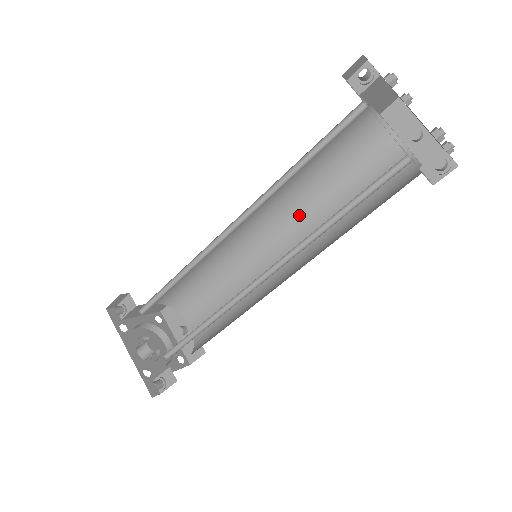
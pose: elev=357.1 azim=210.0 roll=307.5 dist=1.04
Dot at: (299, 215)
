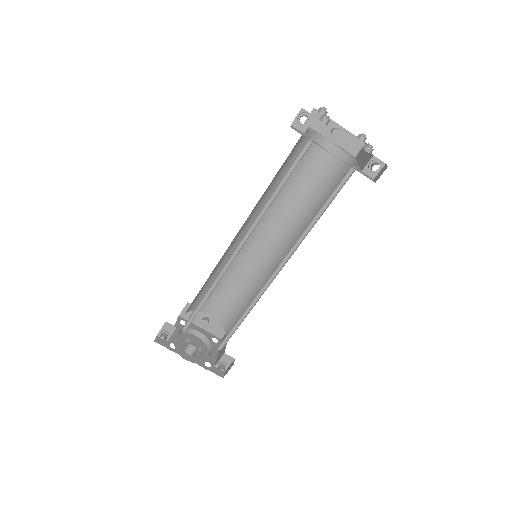
Dot at: (269, 212)
